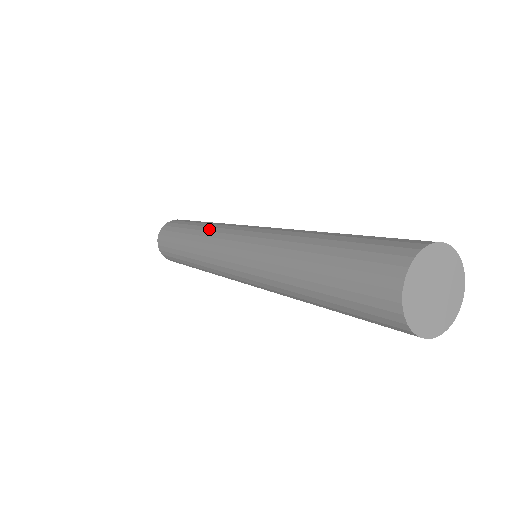
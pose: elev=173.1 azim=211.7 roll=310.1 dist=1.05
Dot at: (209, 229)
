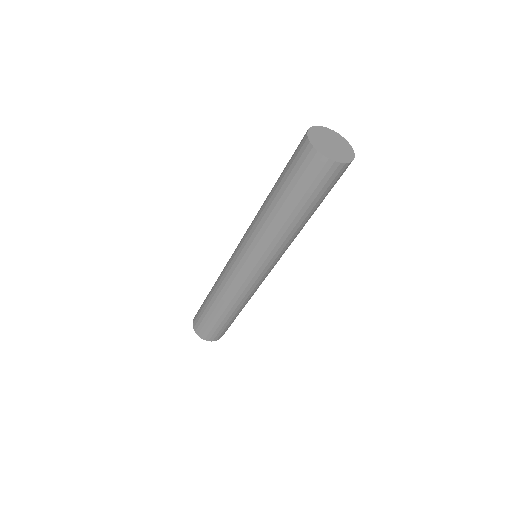
Dot at: (220, 275)
